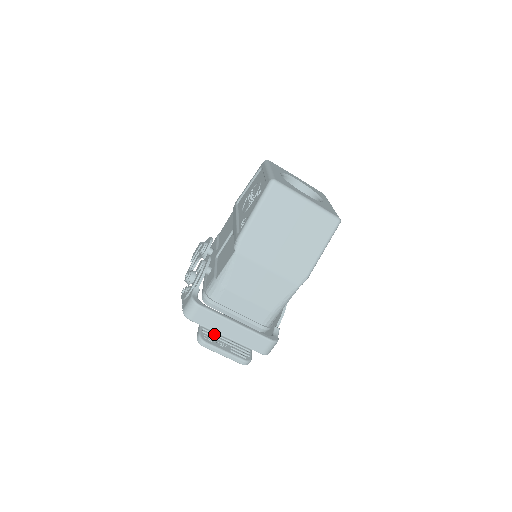
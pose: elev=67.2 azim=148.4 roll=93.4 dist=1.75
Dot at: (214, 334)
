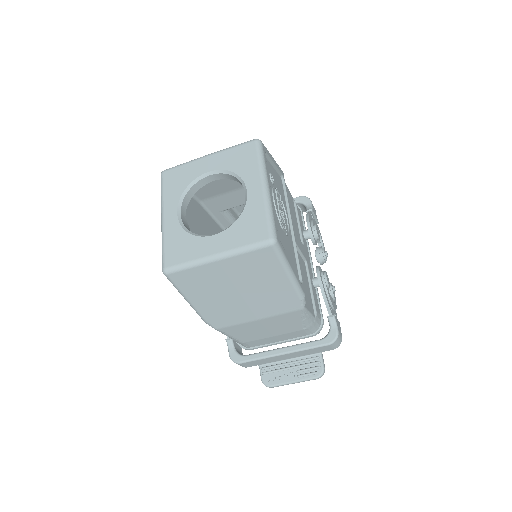
Dot at: (274, 367)
